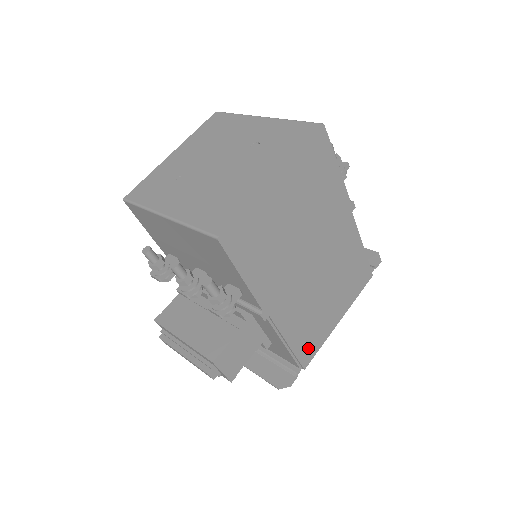
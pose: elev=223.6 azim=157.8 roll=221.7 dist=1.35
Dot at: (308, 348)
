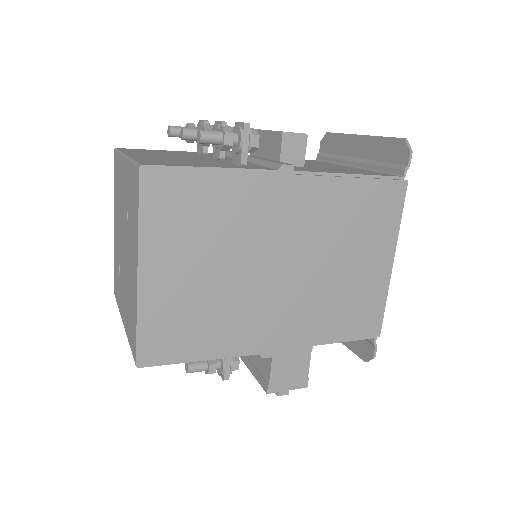
Dot at: (365, 320)
